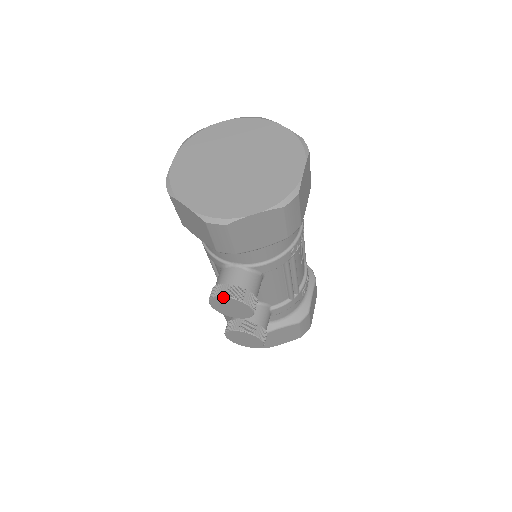
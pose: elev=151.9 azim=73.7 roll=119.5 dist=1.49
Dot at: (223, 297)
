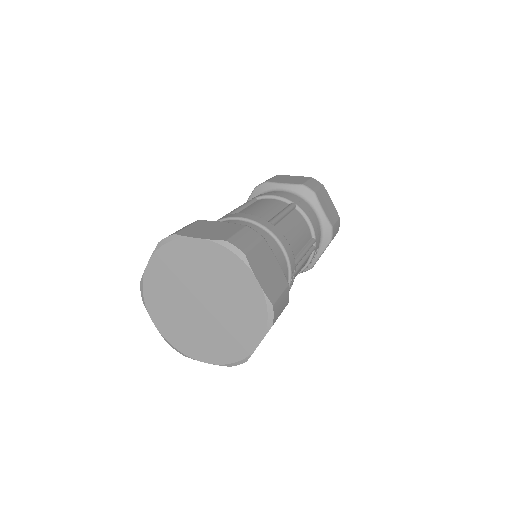
Dot at: occluded
